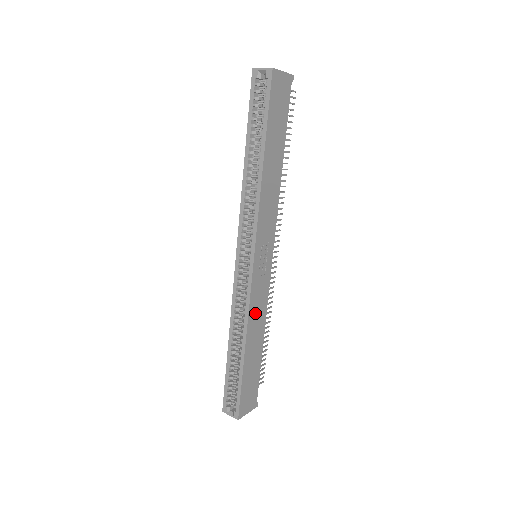
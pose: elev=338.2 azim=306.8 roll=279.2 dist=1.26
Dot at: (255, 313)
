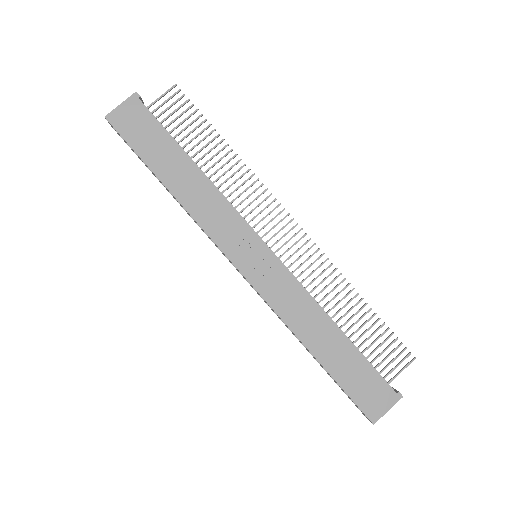
Dot at: (293, 311)
